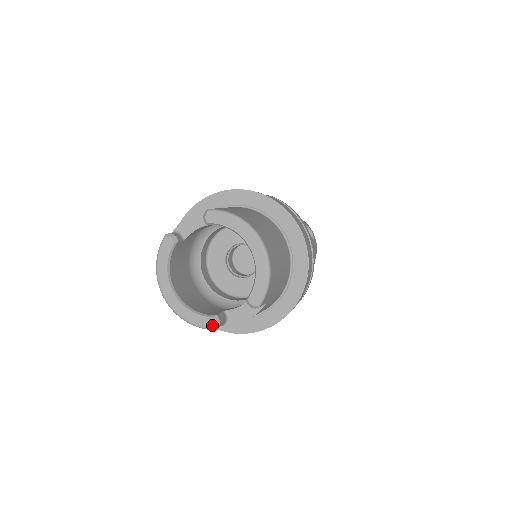
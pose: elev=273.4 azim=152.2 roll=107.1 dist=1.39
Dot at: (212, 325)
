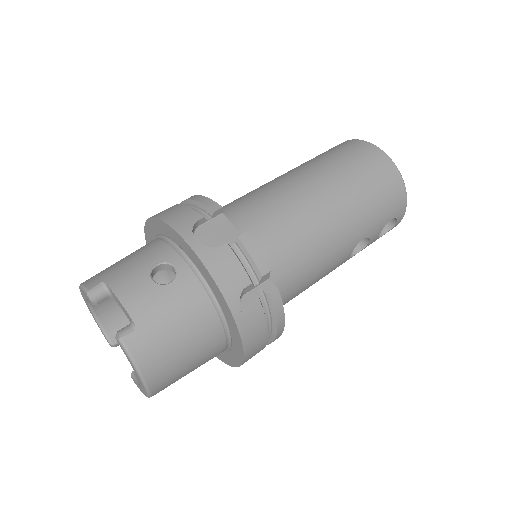
Dot at: (109, 343)
